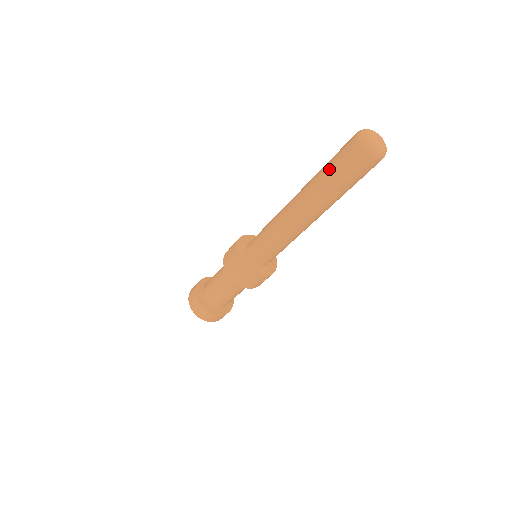
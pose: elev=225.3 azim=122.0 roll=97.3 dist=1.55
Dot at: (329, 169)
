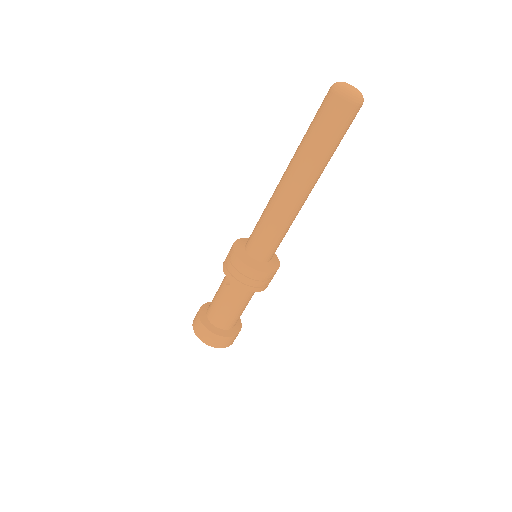
Dot at: (316, 133)
